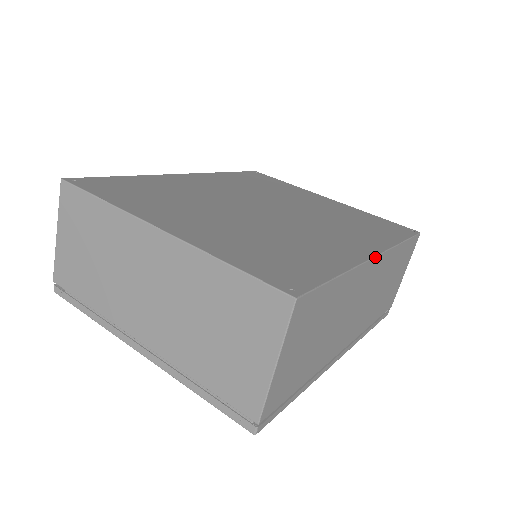
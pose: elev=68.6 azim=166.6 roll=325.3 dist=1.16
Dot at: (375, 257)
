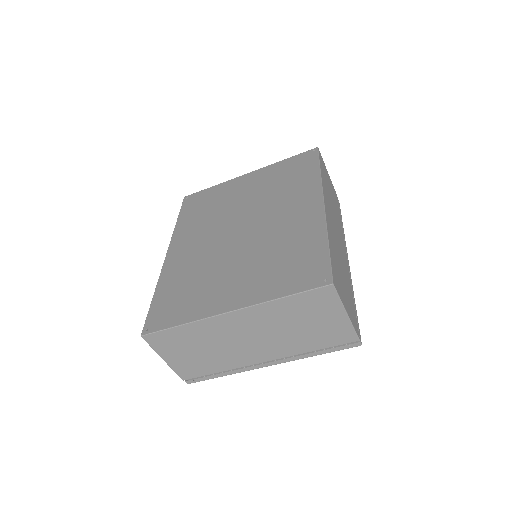
Dot at: (324, 205)
